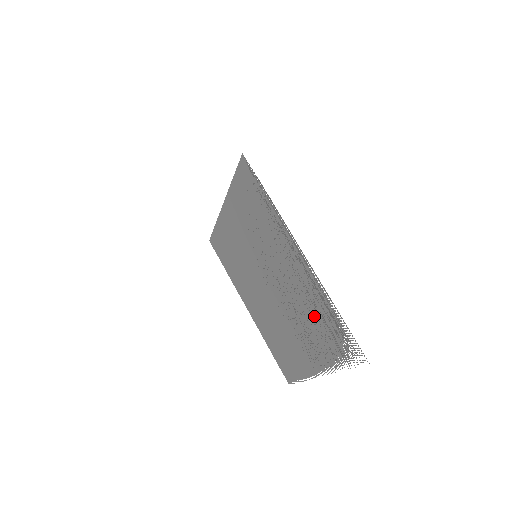
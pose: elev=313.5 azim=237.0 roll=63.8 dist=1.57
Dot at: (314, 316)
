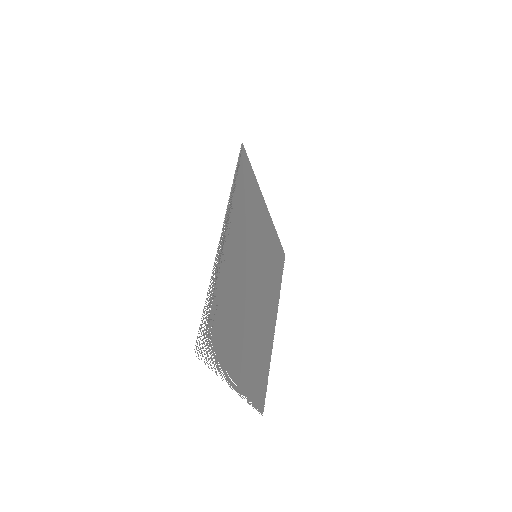
Dot at: (226, 310)
